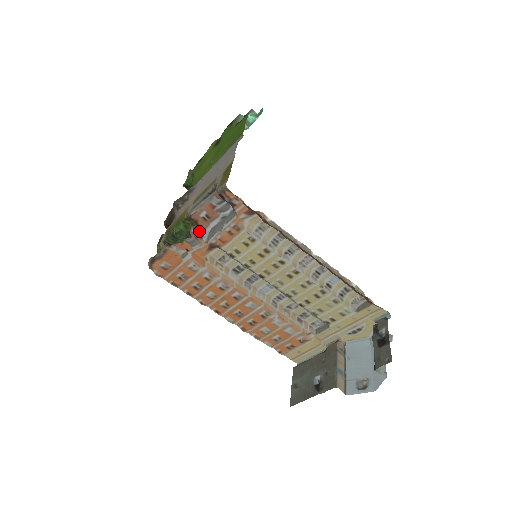
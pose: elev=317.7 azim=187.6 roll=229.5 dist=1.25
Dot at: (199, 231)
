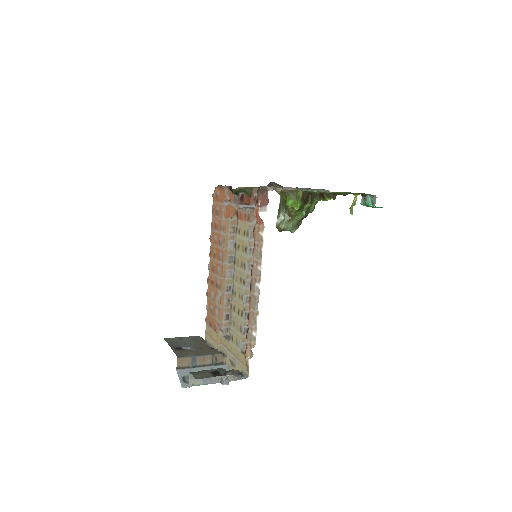
Dot at: (245, 200)
